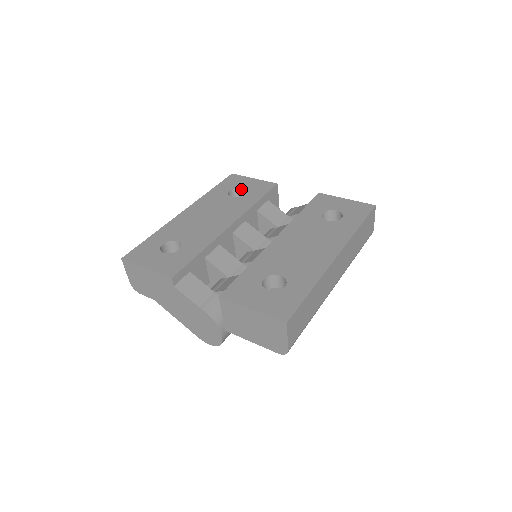
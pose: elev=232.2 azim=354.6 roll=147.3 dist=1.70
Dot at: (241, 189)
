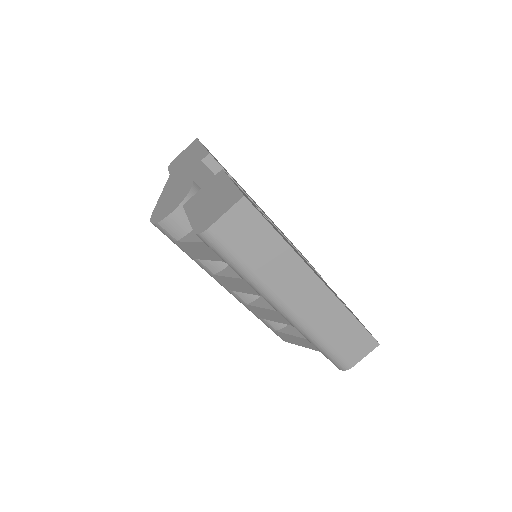
Dot at: occluded
